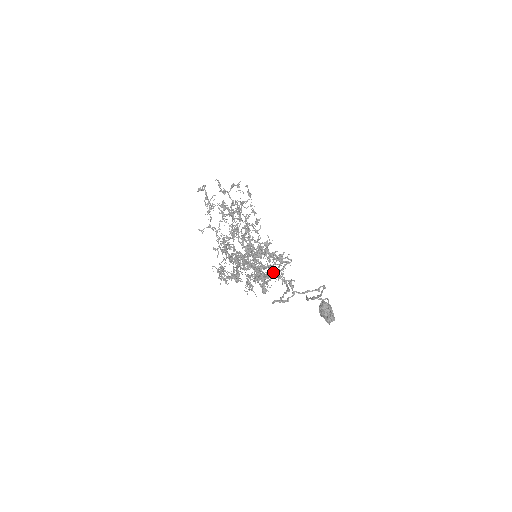
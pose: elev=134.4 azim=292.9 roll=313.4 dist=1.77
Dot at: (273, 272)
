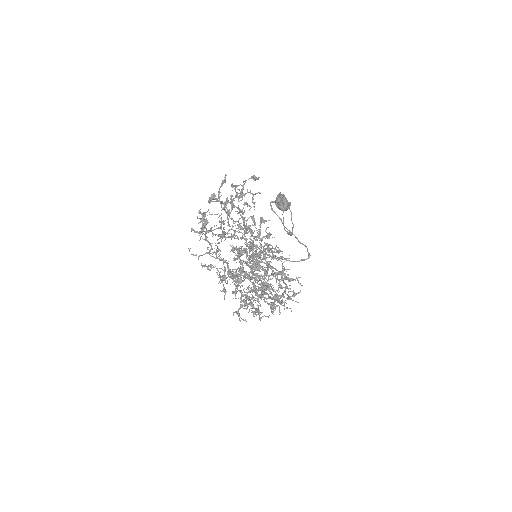
Dot at: occluded
